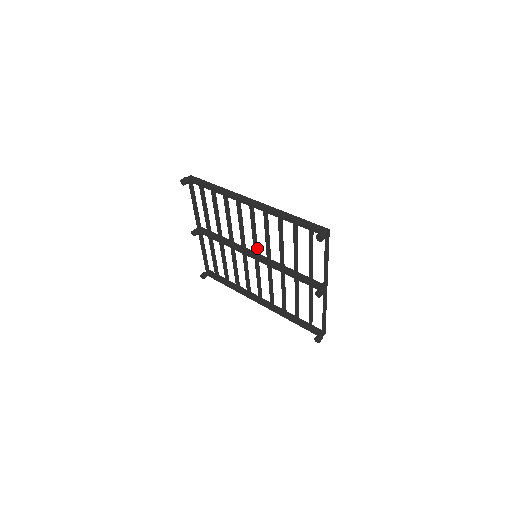
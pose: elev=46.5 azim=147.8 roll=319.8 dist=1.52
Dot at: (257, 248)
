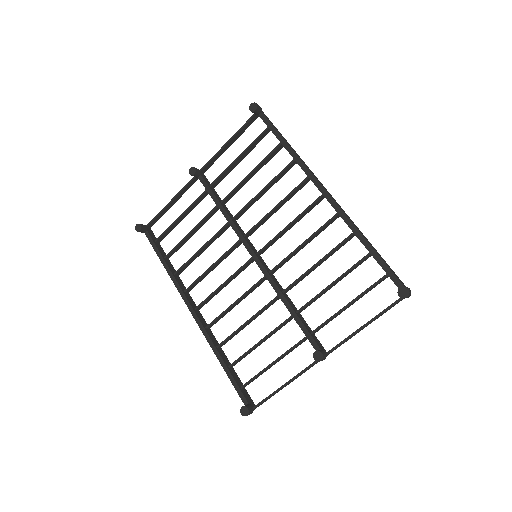
Dot at: (267, 248)
